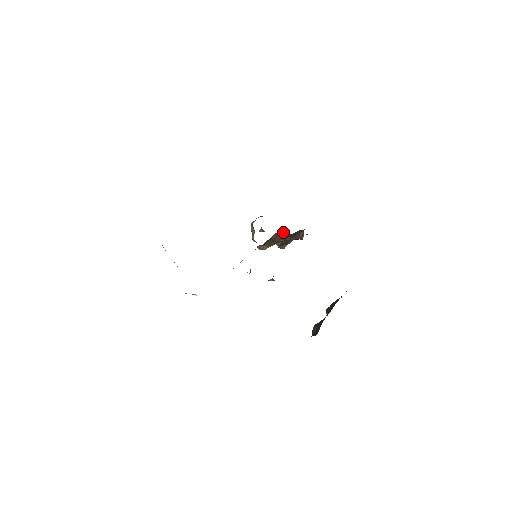
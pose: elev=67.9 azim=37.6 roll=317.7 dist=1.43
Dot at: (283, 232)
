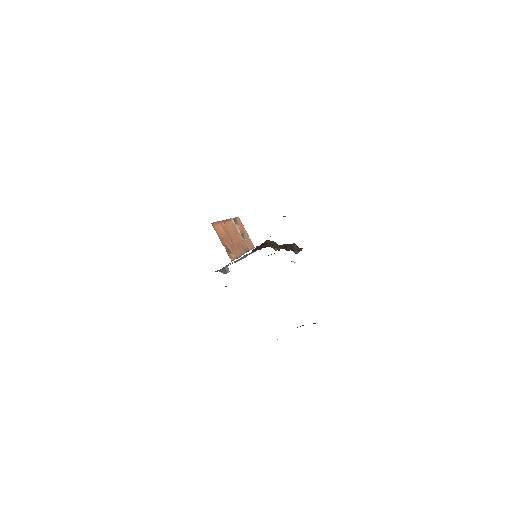
Dot at: (269, 242)
